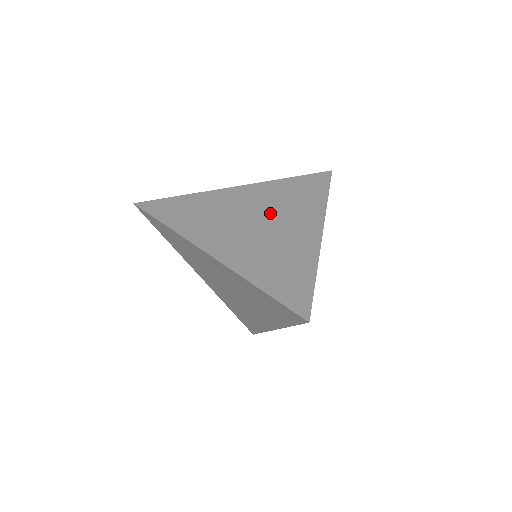
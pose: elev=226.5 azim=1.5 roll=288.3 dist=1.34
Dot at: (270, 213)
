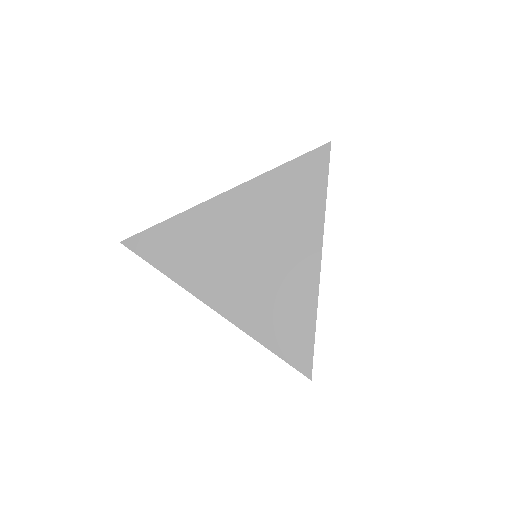
Dot at: (264, 237)
